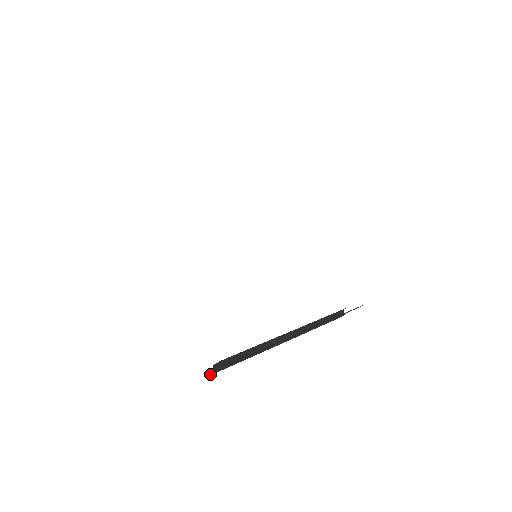
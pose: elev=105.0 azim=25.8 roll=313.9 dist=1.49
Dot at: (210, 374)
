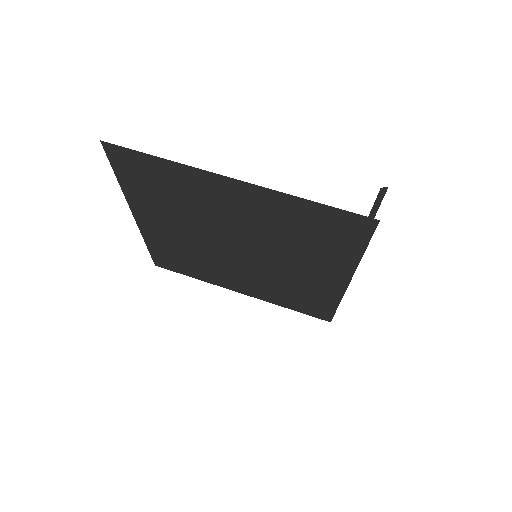
Dot at: occluded
